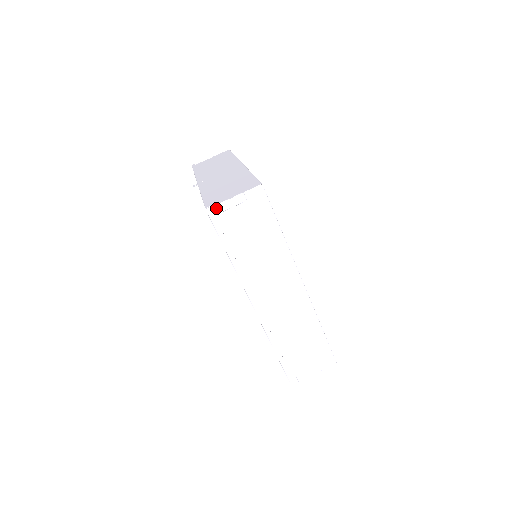
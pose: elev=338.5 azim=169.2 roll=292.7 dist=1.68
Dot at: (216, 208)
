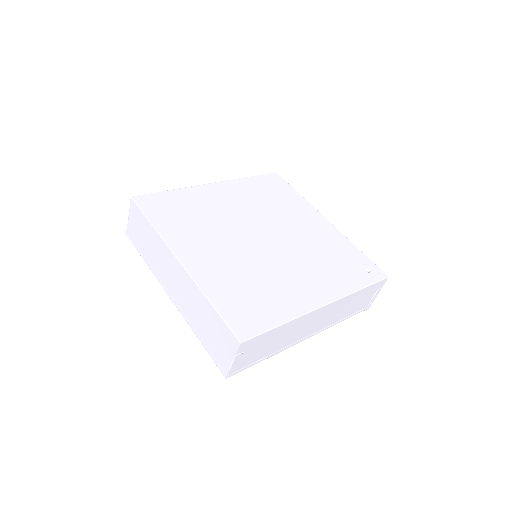
Dot at: (231, 371)
